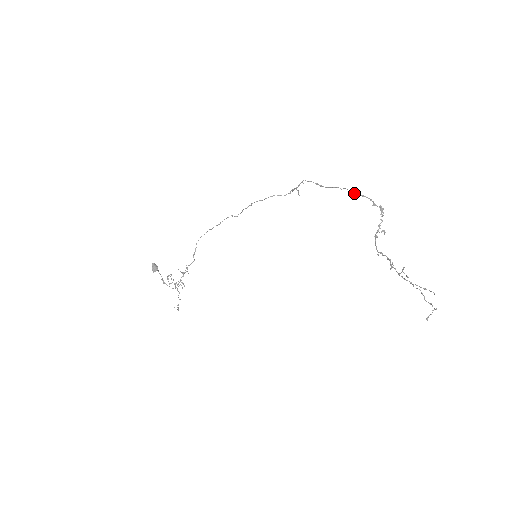
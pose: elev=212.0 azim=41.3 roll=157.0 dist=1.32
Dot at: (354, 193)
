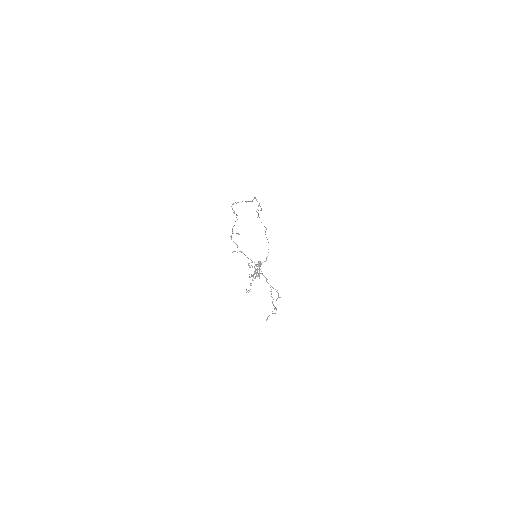
Dot at: occluded
